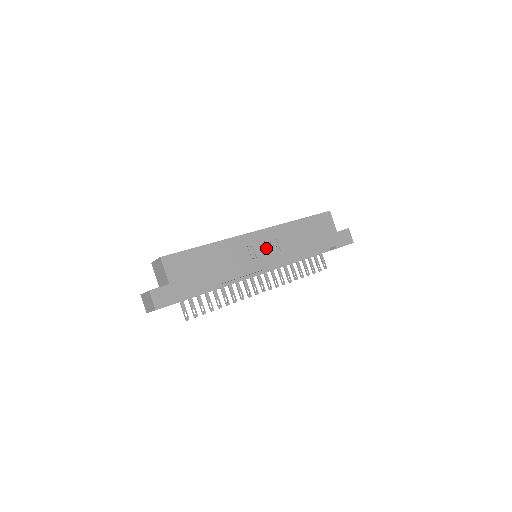
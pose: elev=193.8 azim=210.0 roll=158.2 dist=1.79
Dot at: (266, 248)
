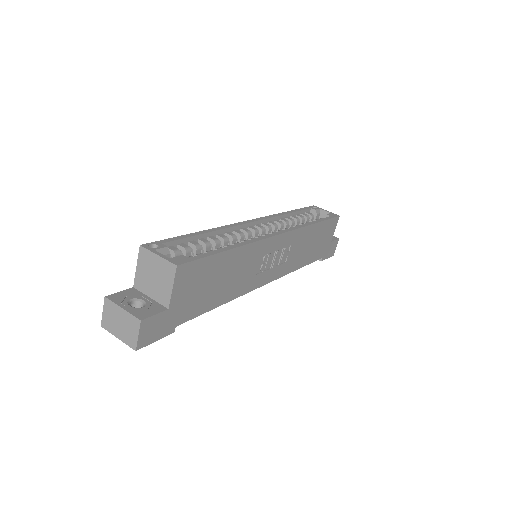
Dot at: (277, 257)
